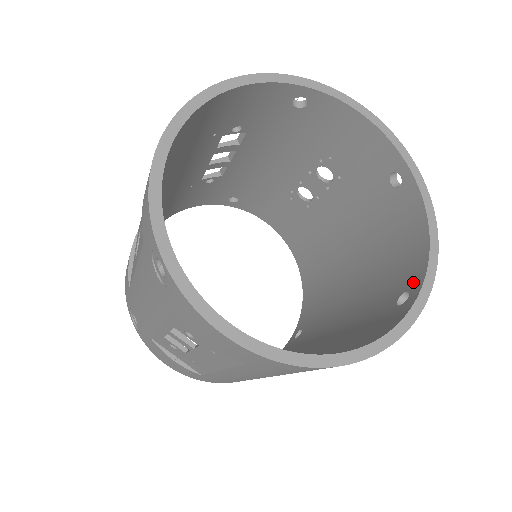
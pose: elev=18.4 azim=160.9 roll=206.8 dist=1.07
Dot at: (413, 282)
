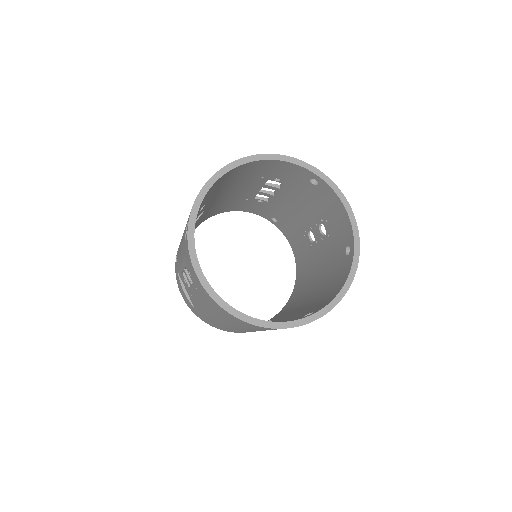
Dot at: (319, 309)
